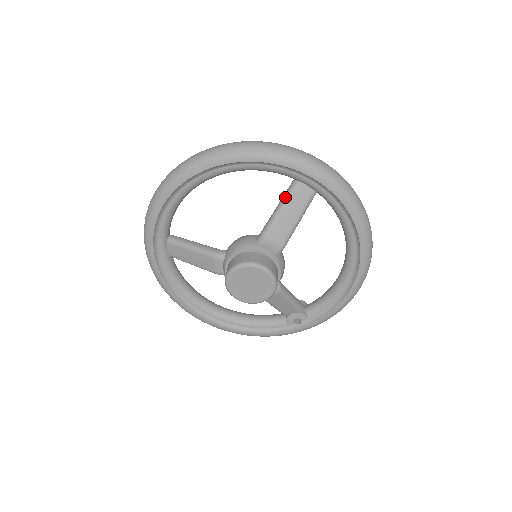
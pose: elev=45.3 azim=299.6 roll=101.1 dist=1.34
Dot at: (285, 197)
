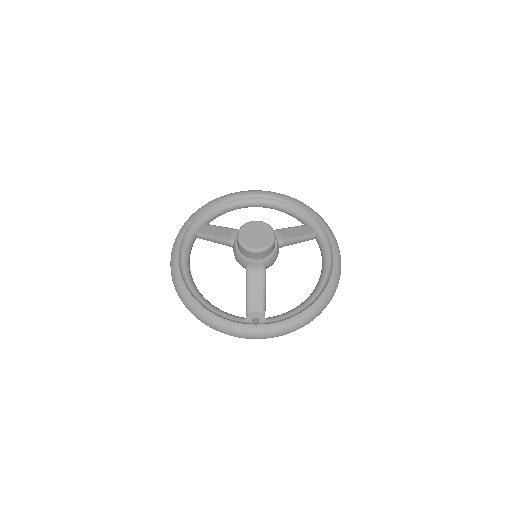
Dot at: (297, 226)
